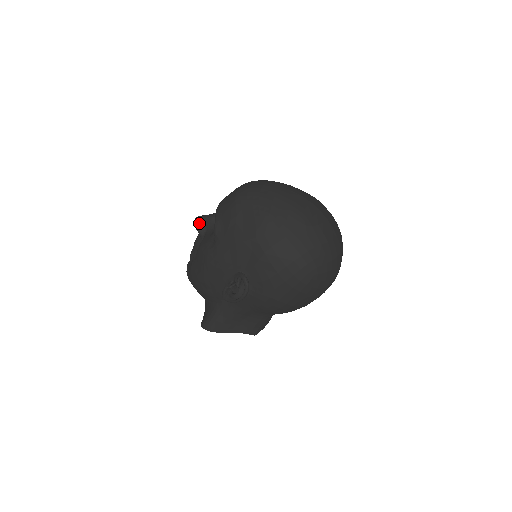
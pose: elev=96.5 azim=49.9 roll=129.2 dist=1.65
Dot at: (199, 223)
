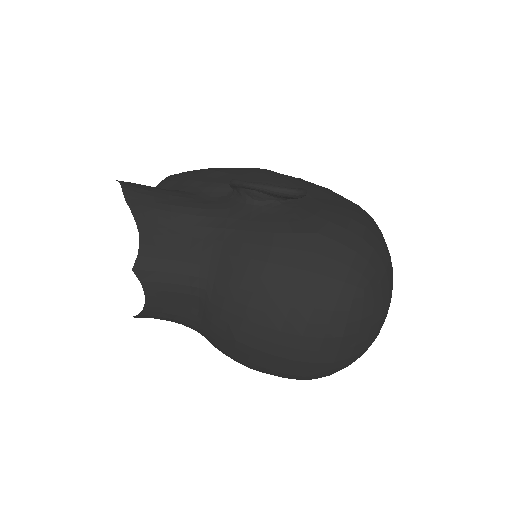
Dot at: occluded
